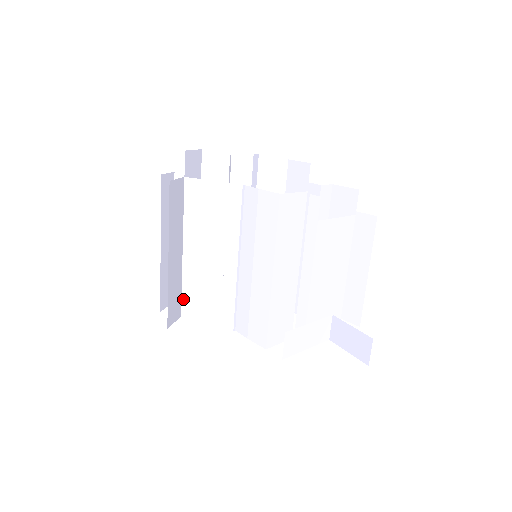
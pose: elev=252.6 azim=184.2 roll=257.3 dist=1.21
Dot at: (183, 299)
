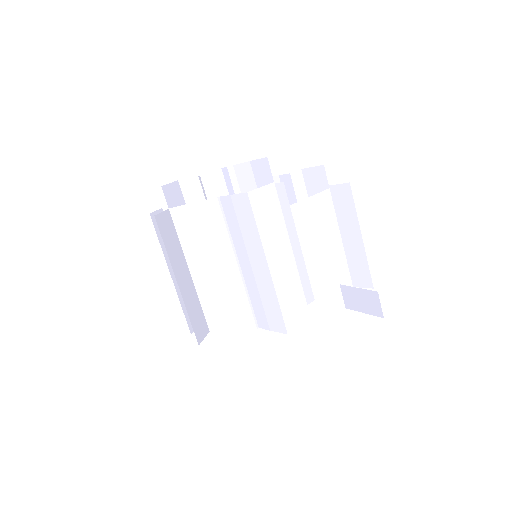
Dot at: (206, 316)
